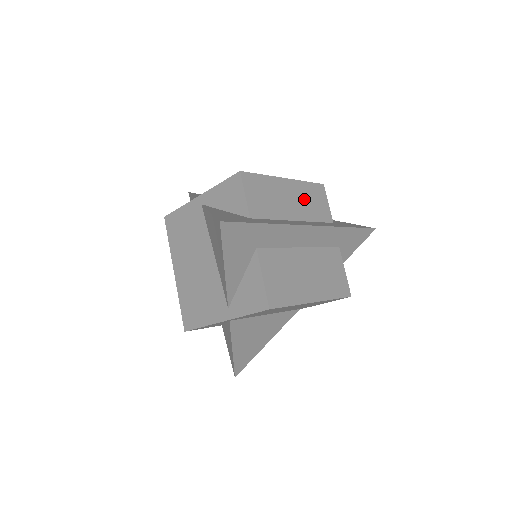
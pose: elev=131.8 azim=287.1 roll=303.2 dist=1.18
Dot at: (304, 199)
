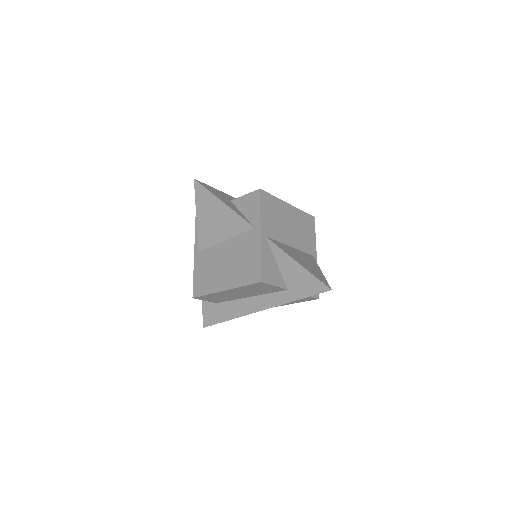
Dot at: occluded
